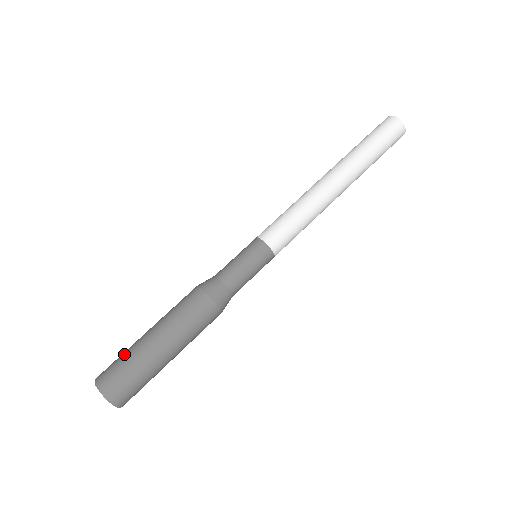
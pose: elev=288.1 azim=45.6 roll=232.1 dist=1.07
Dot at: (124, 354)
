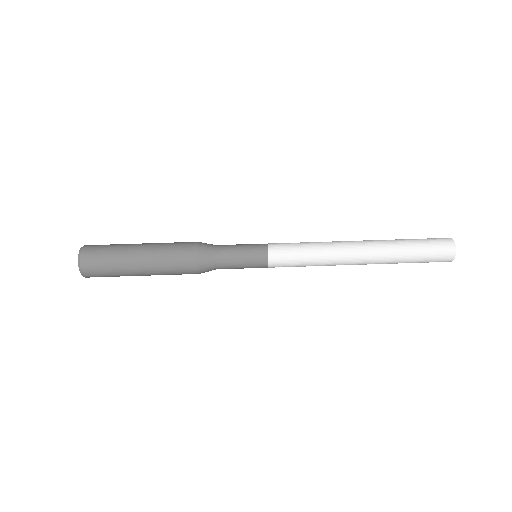
Dot at: (115, 244)
